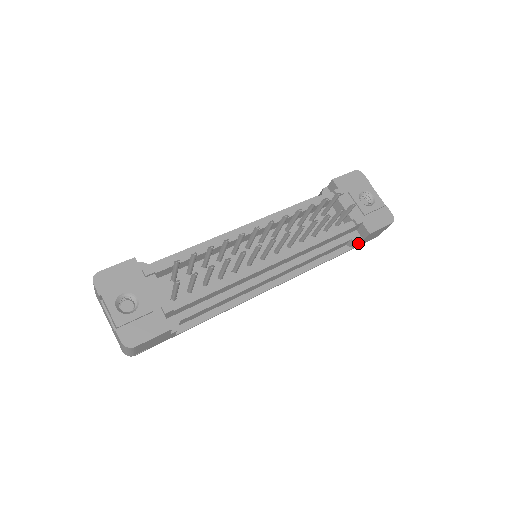
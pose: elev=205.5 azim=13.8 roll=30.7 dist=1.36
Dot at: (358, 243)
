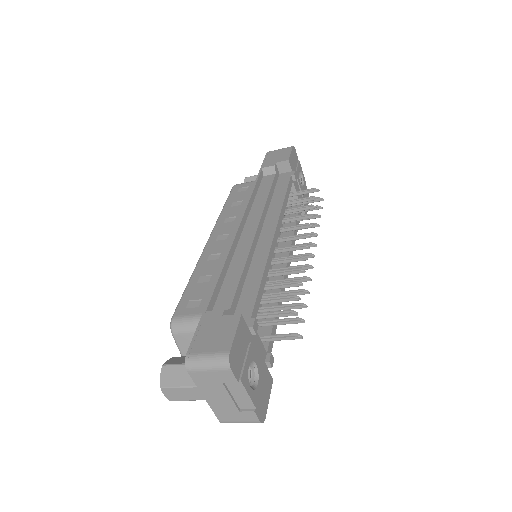
Dot at: occluded
